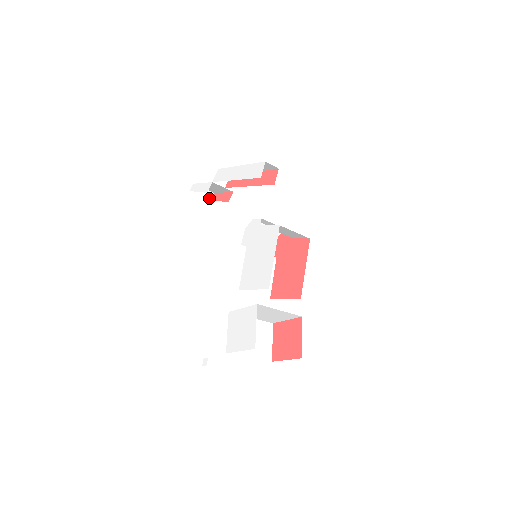
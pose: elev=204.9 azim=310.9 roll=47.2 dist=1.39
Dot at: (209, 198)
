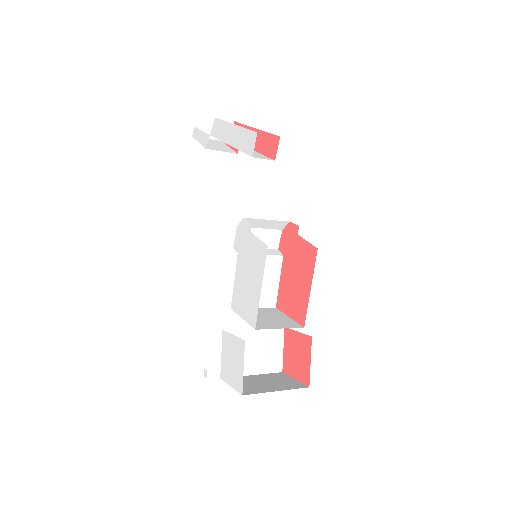
Dot at: occluded
